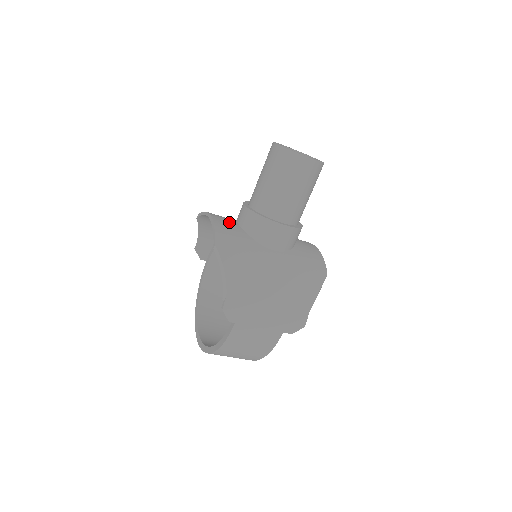
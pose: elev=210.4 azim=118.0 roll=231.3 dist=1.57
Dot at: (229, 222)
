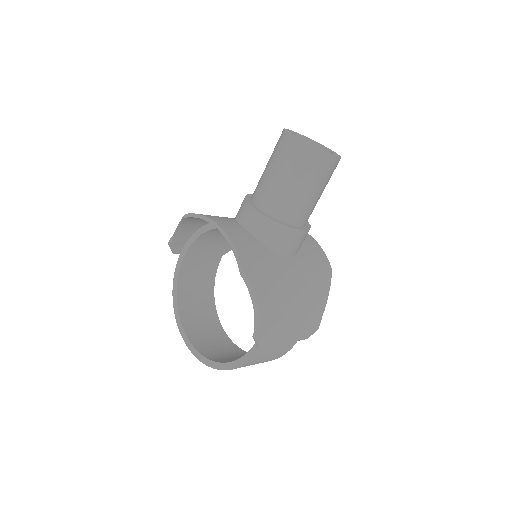
Dot at: (238, 230)
